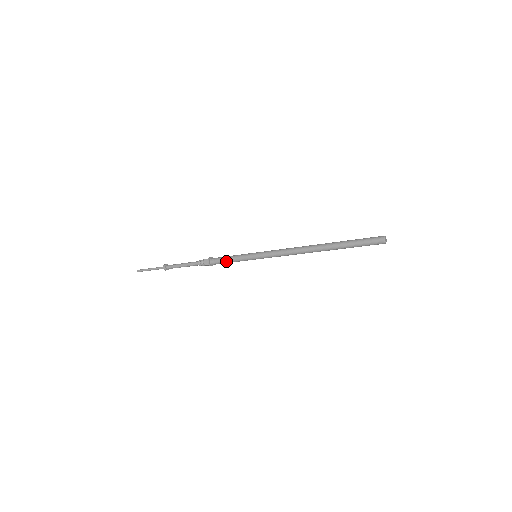
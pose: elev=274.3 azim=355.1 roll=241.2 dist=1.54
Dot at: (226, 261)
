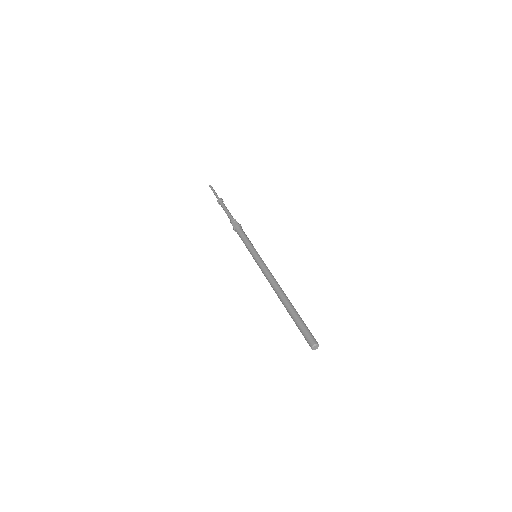
Dot at: occluded
